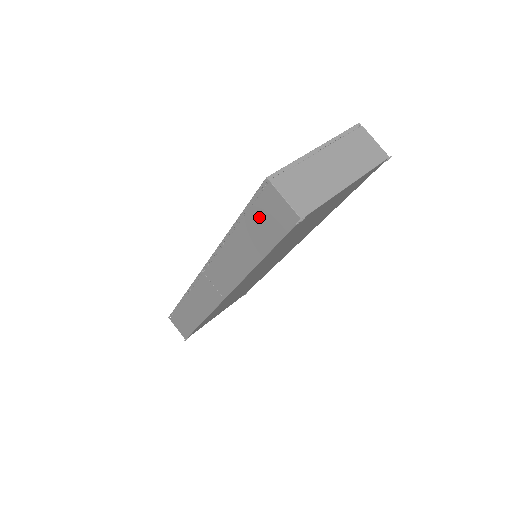
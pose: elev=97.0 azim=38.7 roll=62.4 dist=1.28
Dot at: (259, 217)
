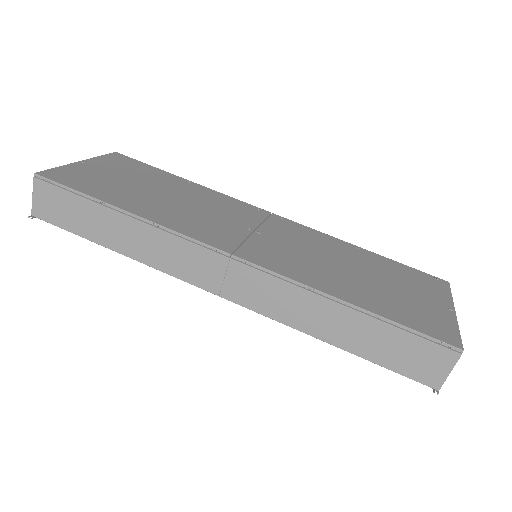
Dot at: (404, 344)
